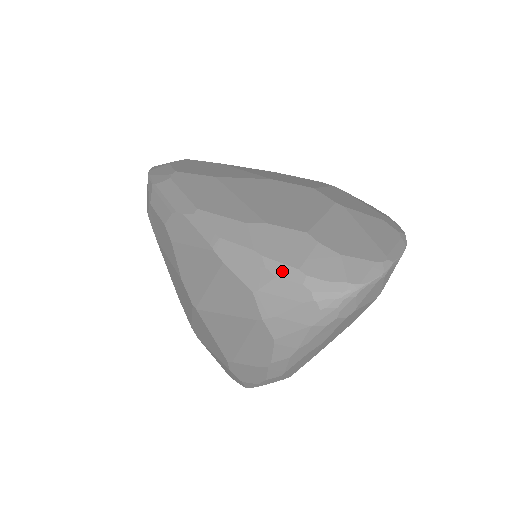
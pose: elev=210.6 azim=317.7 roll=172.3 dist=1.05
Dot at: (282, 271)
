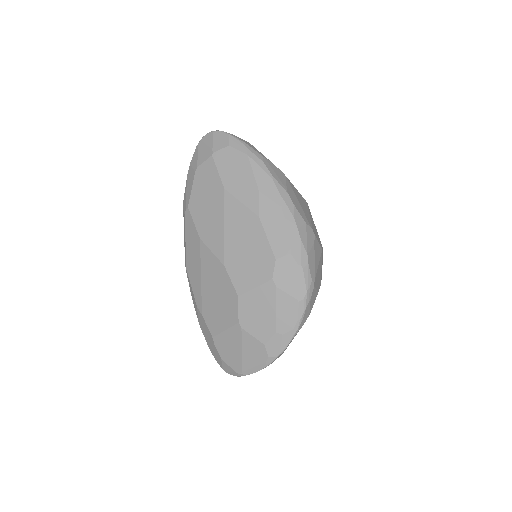
Dot at: (206, 340)
